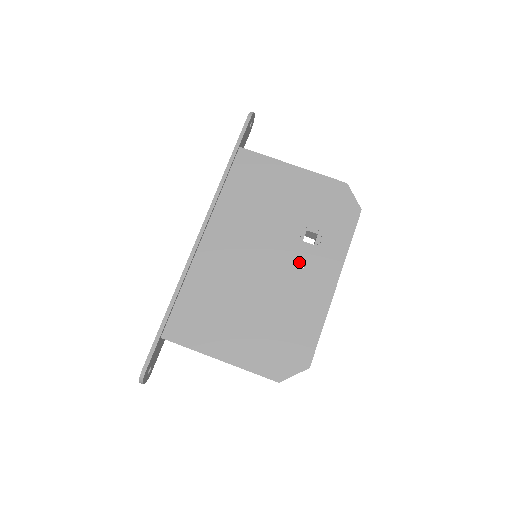
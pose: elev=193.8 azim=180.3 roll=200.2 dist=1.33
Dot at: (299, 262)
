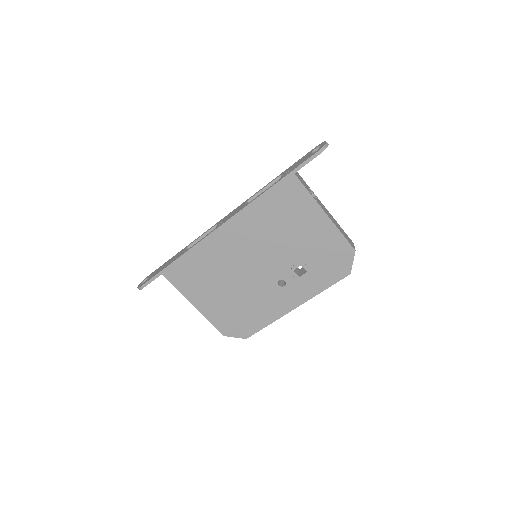
Dot at: occluded
